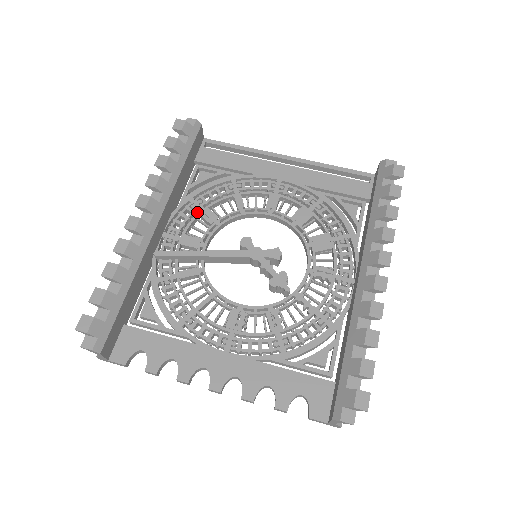
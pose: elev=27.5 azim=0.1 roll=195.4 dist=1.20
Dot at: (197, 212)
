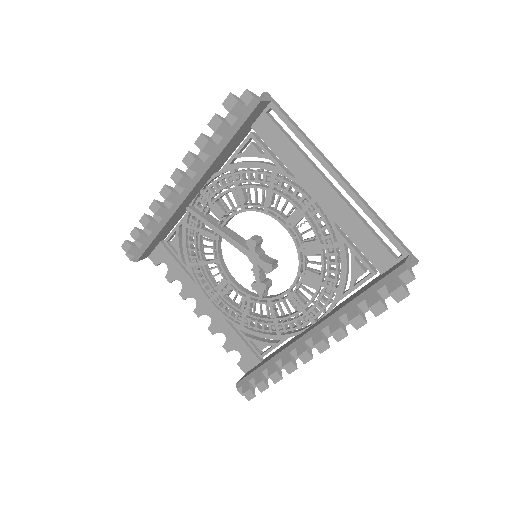
Dot at: (234, 183)
